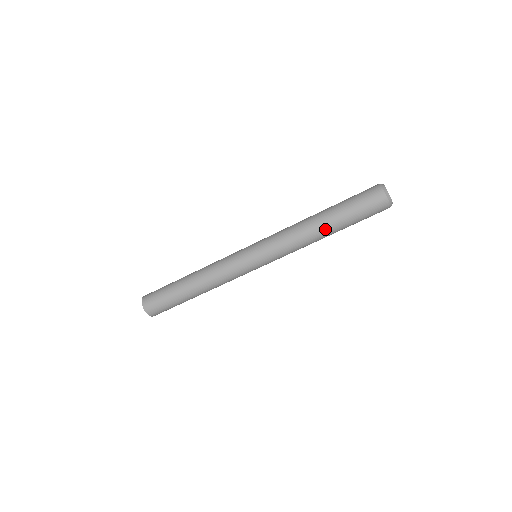
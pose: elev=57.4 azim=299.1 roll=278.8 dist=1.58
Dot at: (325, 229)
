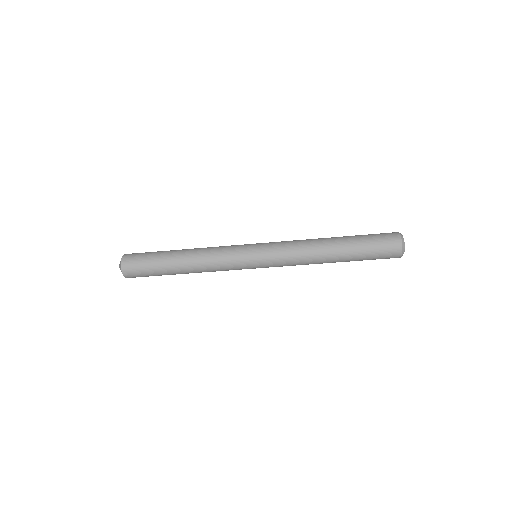
Dot at: (334, 249)
